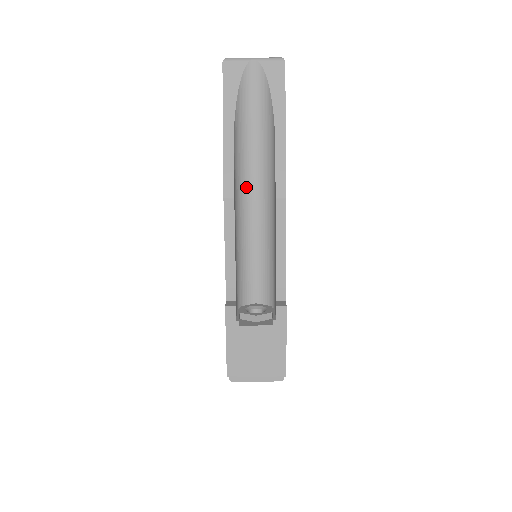
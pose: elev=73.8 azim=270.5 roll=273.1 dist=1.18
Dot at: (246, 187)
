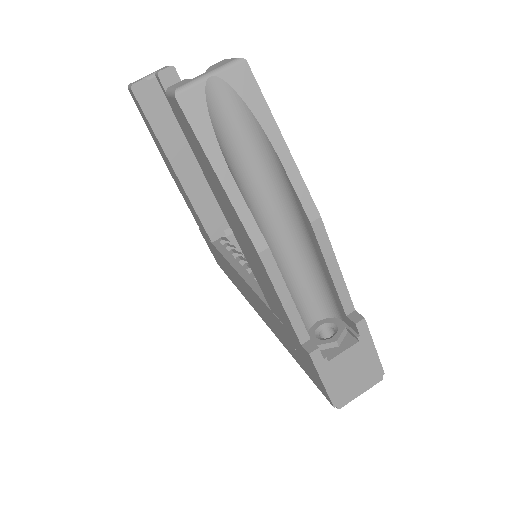
Dot at: (262, 222)
